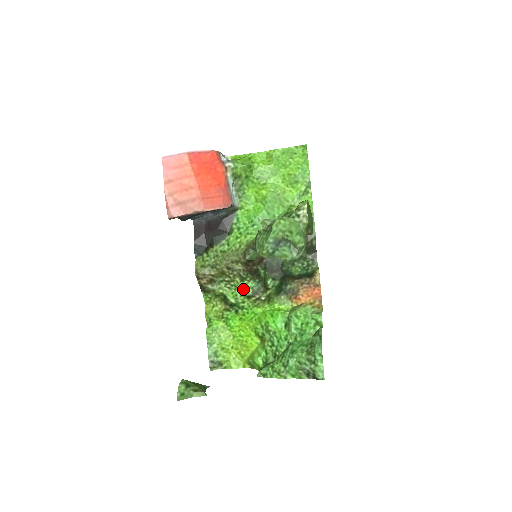
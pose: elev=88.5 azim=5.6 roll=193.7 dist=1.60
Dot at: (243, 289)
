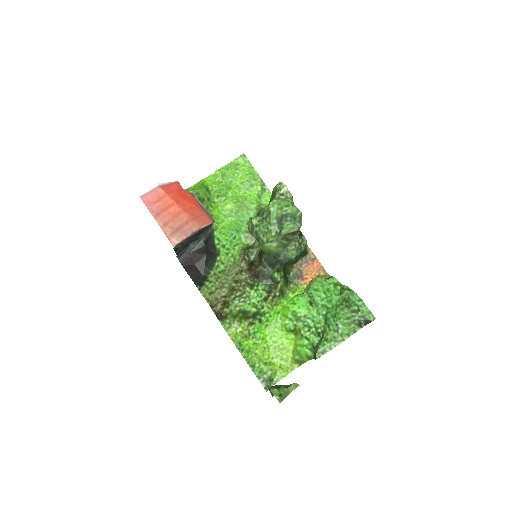
Dot at: (257, 295)
